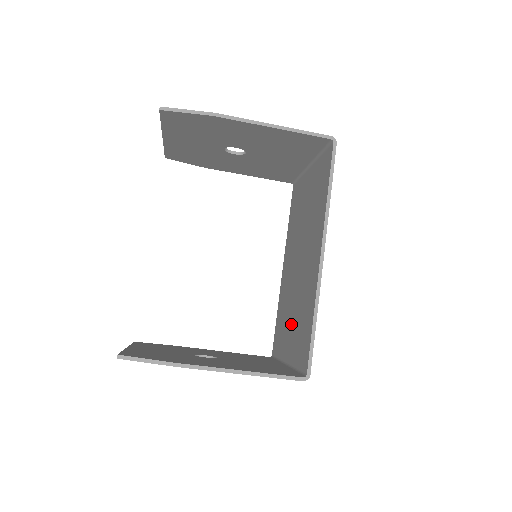
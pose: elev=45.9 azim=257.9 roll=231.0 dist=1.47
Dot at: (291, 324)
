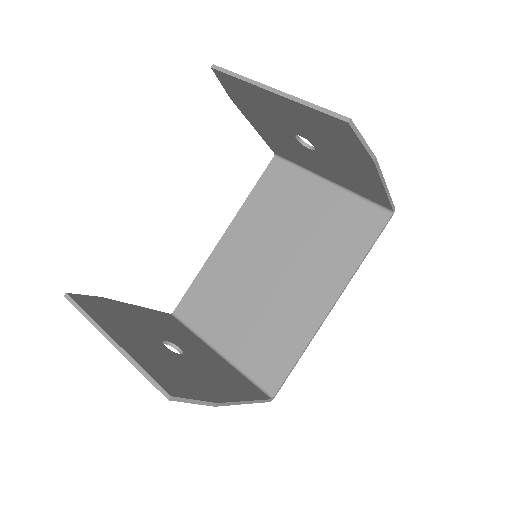
Dot at: (241, 320)
